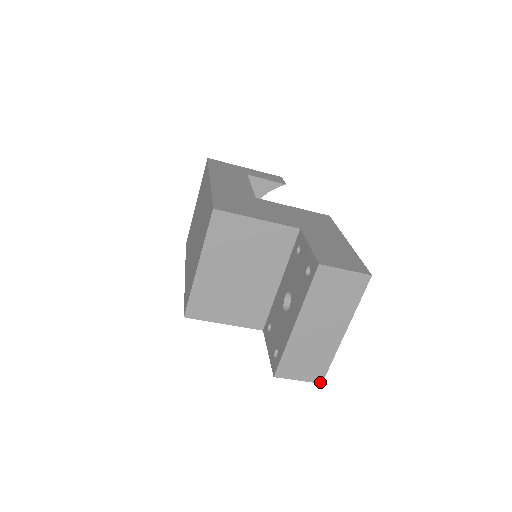
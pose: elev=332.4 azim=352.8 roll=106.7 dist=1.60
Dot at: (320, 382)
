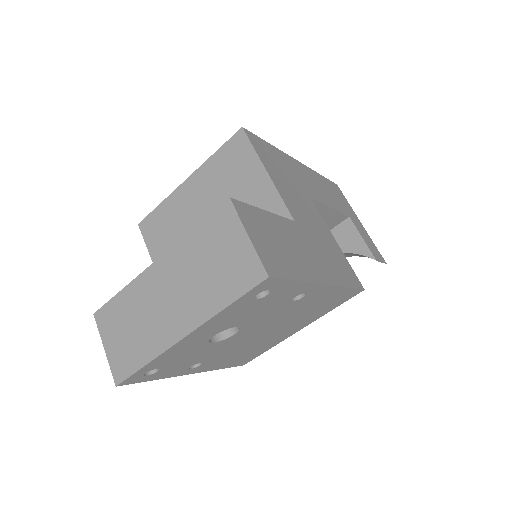
Dot at: (117, 381)
